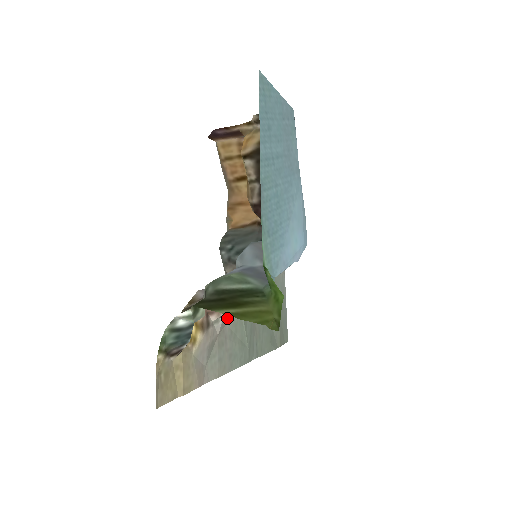
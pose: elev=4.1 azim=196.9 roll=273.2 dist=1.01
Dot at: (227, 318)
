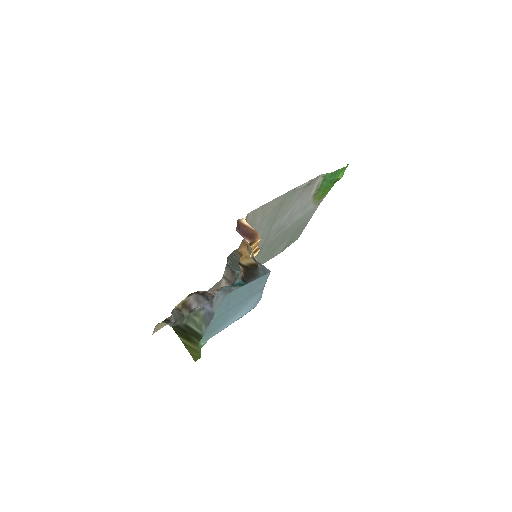
Dot at: (219, 283)
